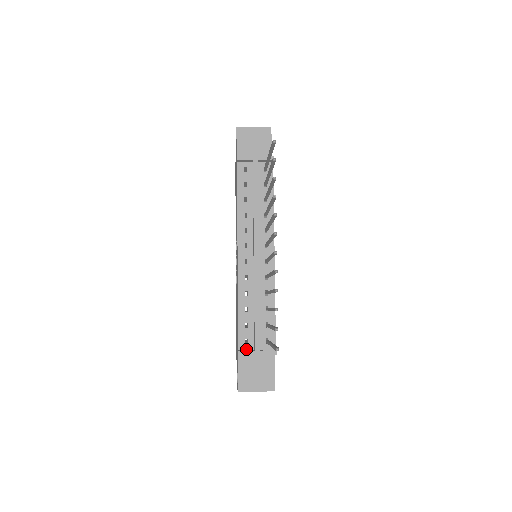
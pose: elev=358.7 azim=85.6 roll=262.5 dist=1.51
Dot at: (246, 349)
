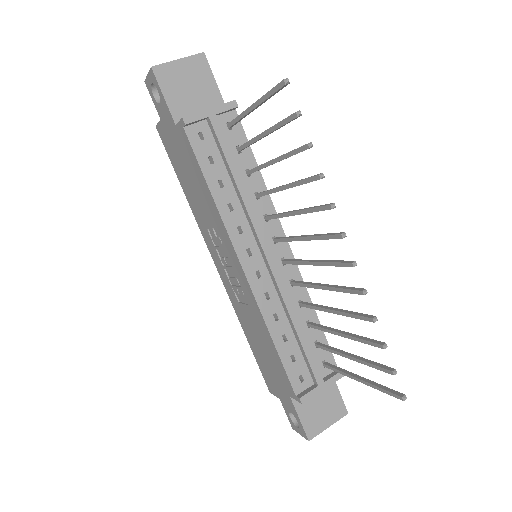
Dot at: (304, 389)
